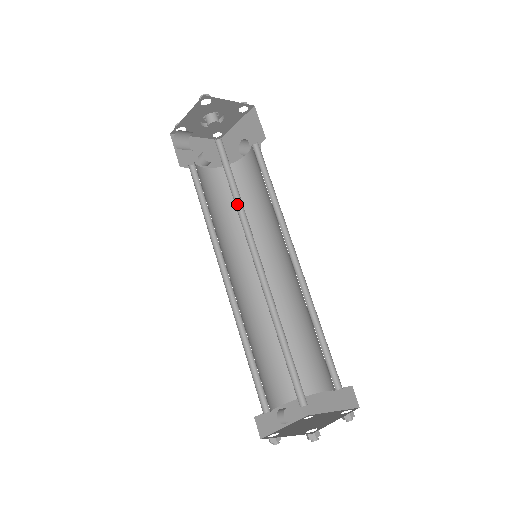
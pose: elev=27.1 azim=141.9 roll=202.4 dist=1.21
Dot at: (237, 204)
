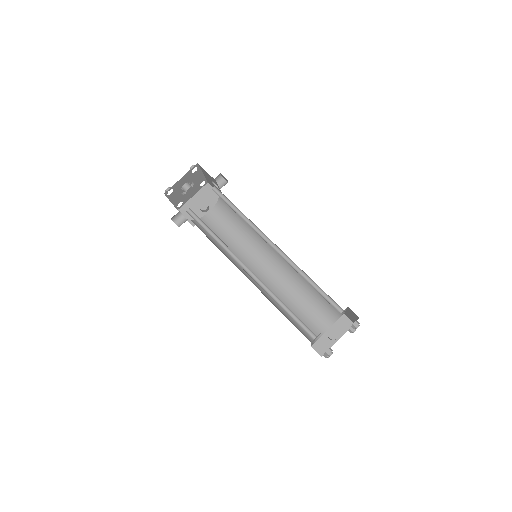
Dot at: (220, 242)
